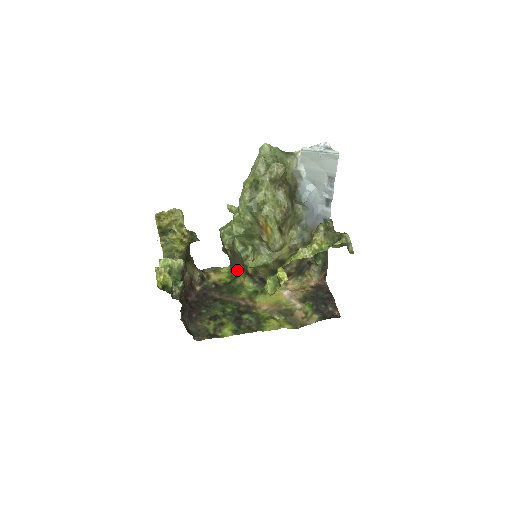
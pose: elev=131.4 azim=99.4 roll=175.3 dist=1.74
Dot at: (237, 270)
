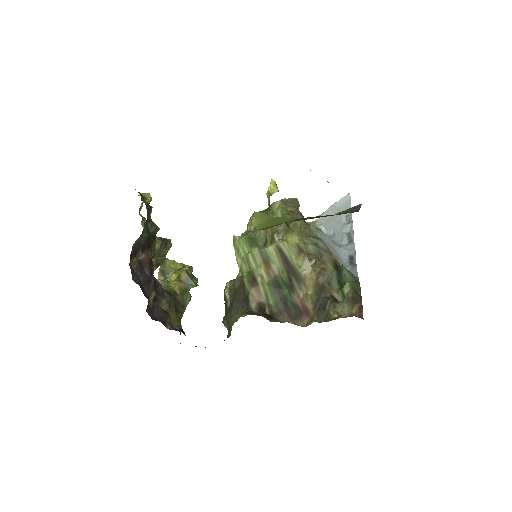
Dot at: (232, 314)
